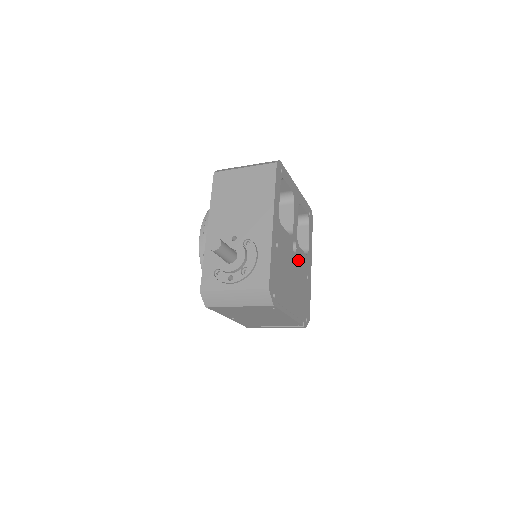
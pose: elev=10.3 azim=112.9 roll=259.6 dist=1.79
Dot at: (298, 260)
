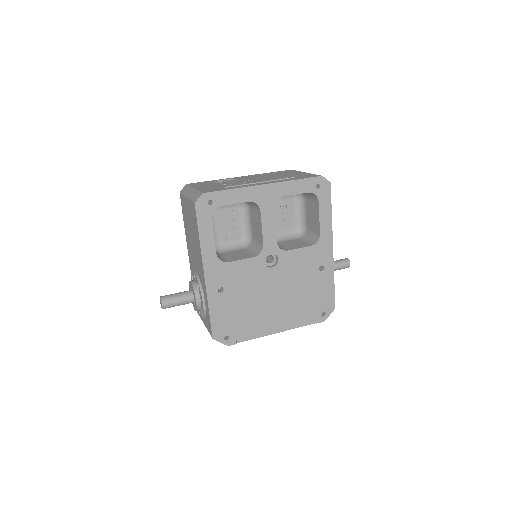
Dot at: (287, 267)
